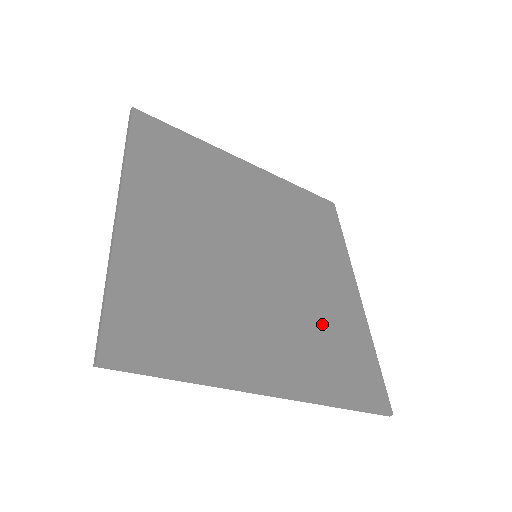
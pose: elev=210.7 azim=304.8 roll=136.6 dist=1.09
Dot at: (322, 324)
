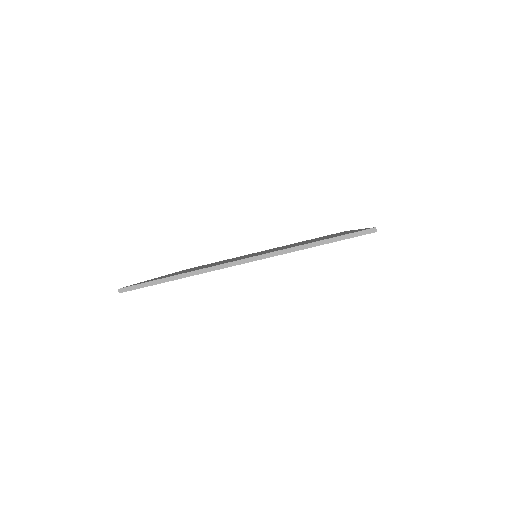
Dot at: occluded
